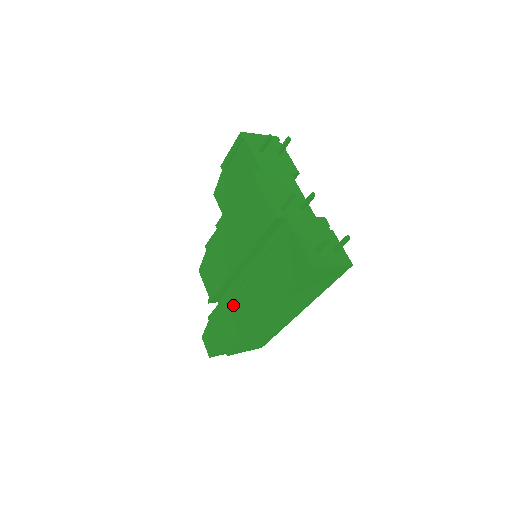
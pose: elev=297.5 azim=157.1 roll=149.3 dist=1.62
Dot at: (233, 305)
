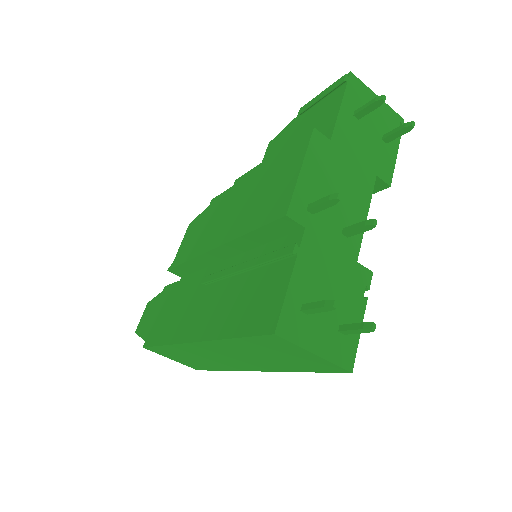
Dot at: (186, 294)
